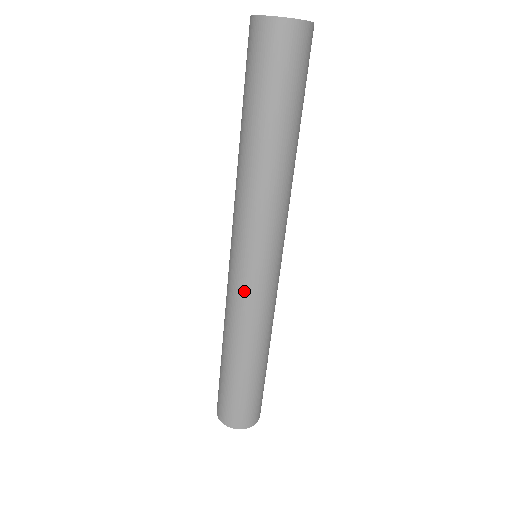
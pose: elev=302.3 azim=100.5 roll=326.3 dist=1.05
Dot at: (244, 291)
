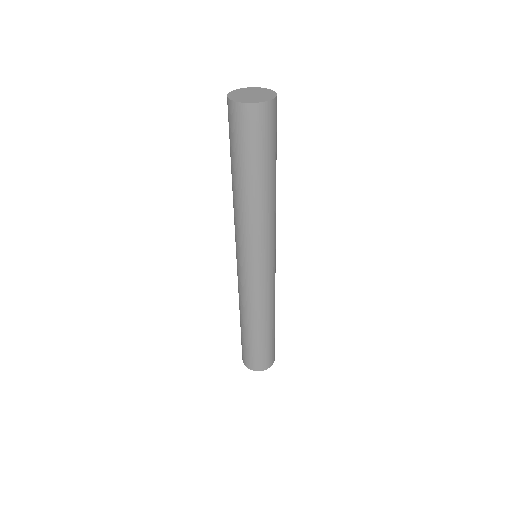
Dot at: (257, 285)
